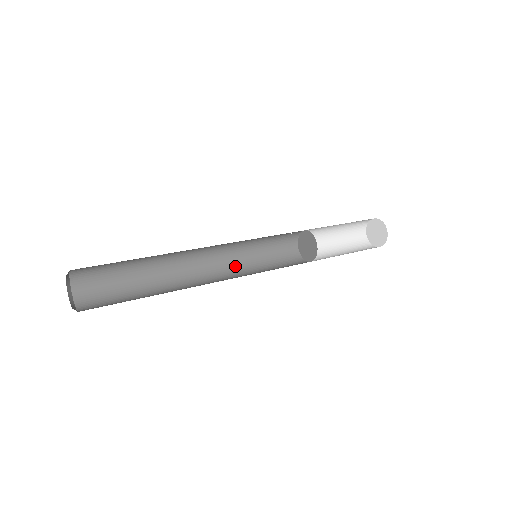
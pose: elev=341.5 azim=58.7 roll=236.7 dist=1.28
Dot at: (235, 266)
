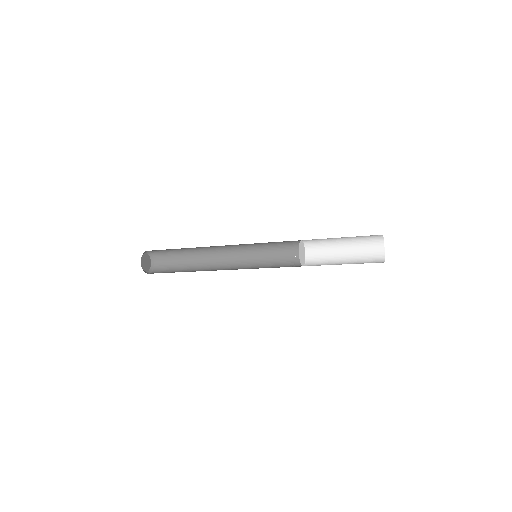
Dot at: (248, 264)
